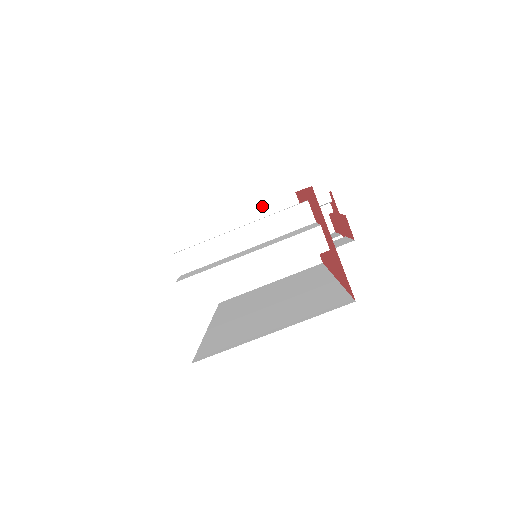
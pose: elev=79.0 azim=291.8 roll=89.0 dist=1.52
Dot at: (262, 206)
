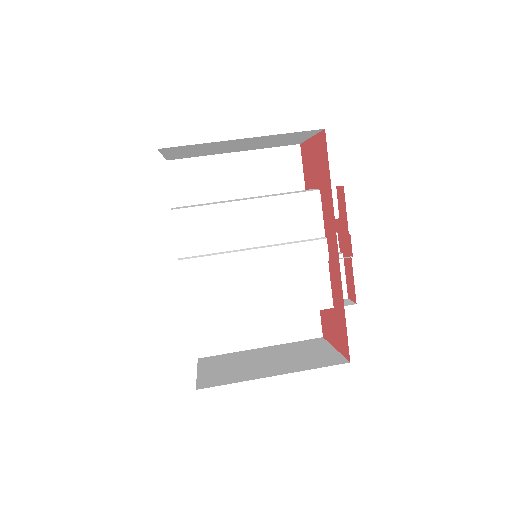
Dot at: (284, 344)
